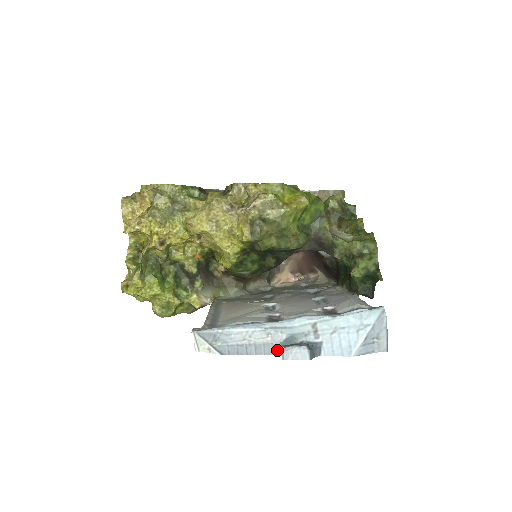
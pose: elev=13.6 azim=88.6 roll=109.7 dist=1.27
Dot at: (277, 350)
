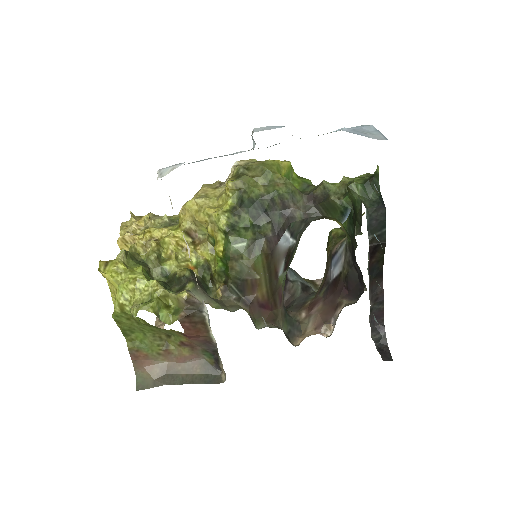
Dot at: occluded
